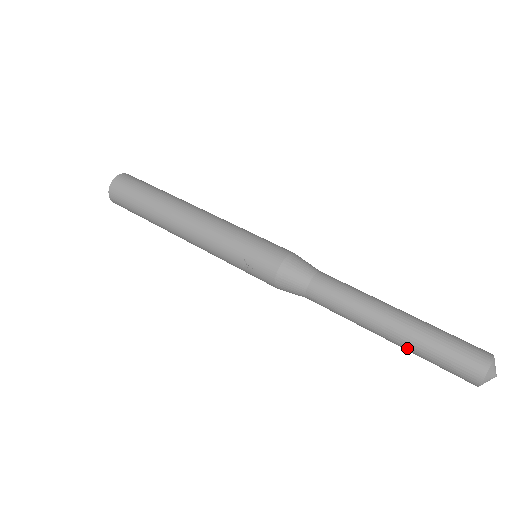
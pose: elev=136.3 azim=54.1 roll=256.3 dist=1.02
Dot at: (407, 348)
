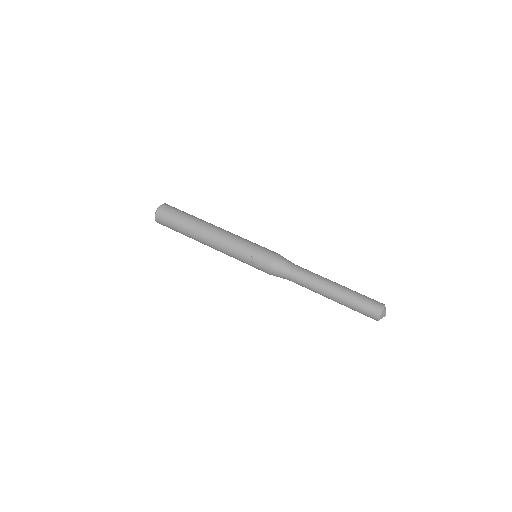
Dot at: (343, 303)
